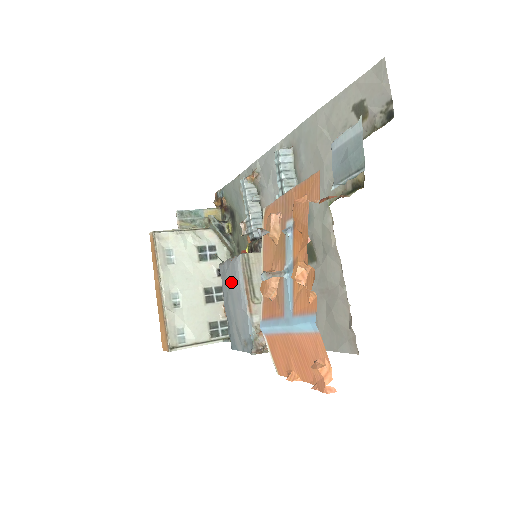
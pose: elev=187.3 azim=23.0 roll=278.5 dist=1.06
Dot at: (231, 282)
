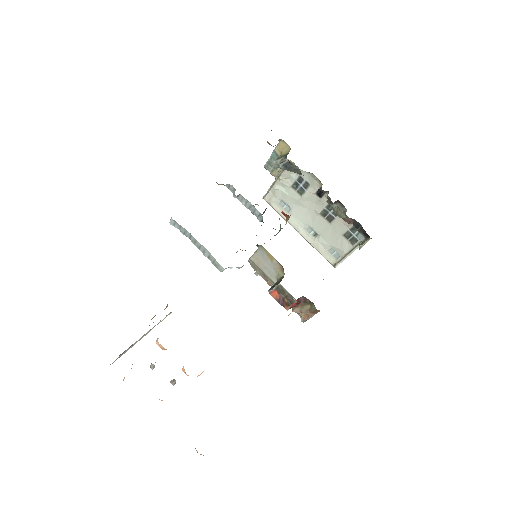
Dot at: occluded
